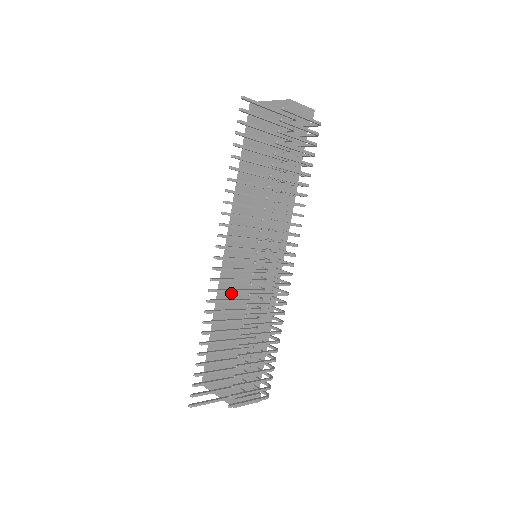
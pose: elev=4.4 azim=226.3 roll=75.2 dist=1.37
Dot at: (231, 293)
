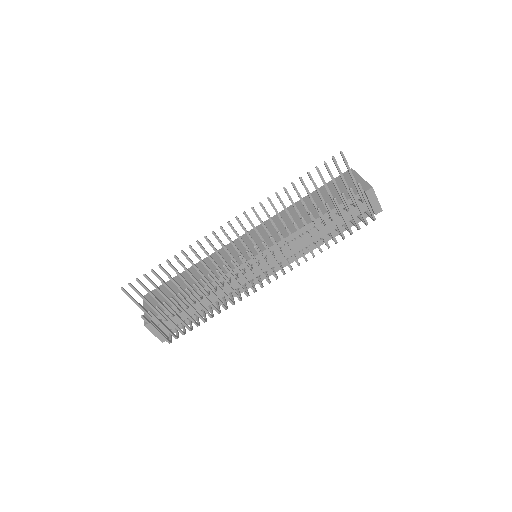
Dot at: (218, 261)
